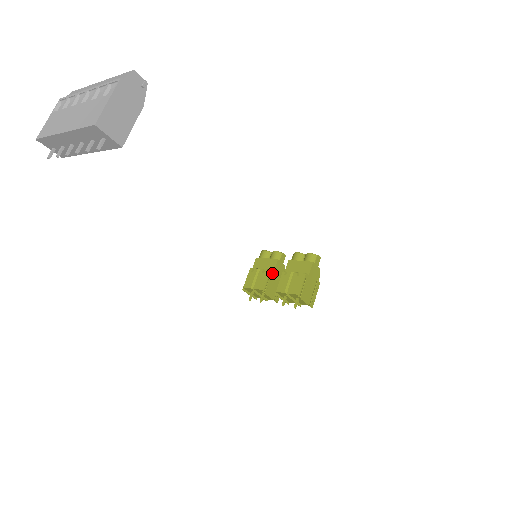
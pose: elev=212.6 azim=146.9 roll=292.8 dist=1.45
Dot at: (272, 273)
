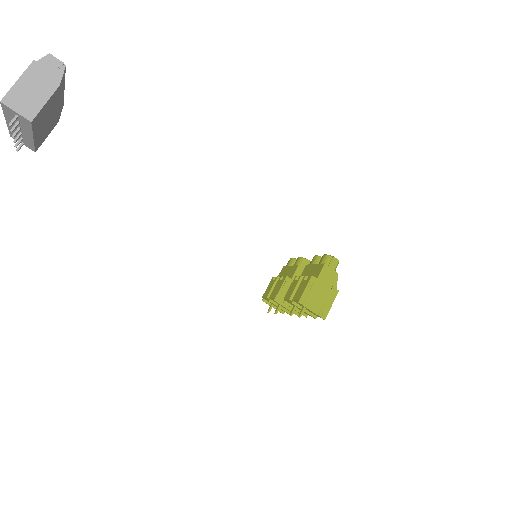
Dot at: (289, 280)
